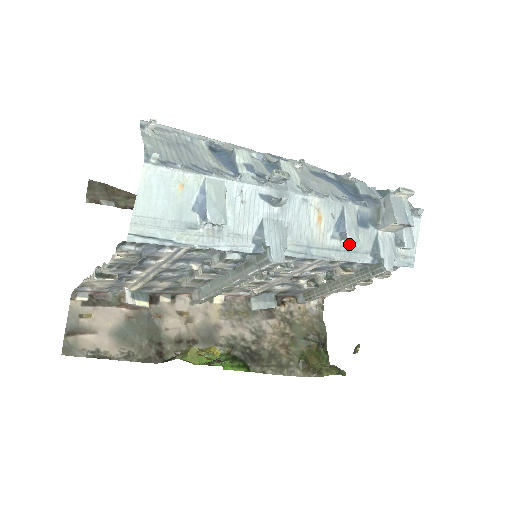
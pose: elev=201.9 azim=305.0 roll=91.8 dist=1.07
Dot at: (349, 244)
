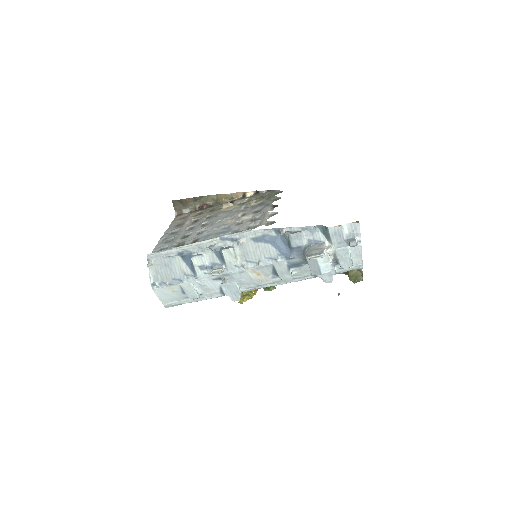
Dot at: occluded
